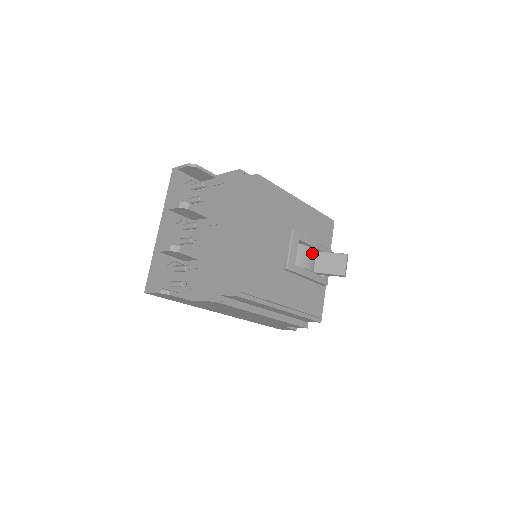
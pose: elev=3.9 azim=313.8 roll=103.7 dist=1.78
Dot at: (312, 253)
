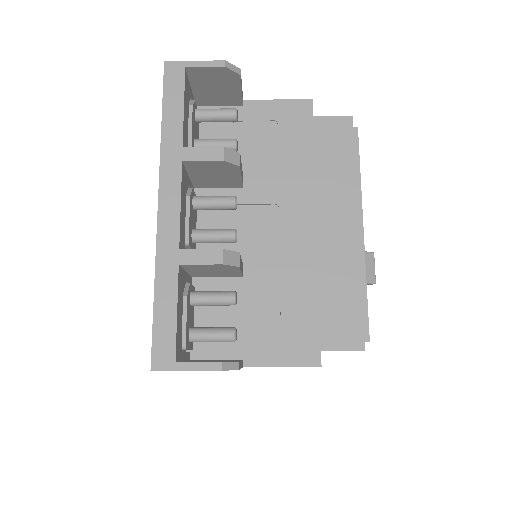
Dot at: occluded
